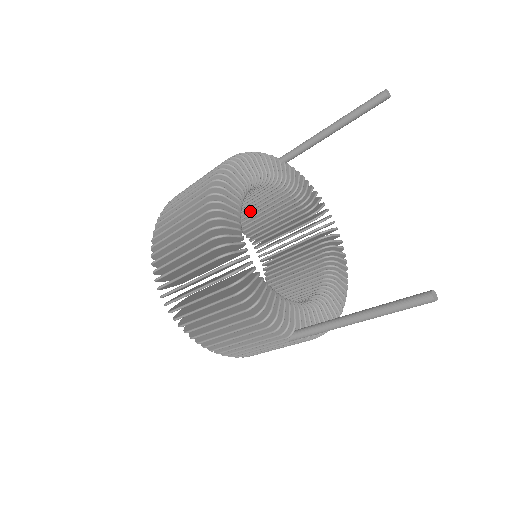
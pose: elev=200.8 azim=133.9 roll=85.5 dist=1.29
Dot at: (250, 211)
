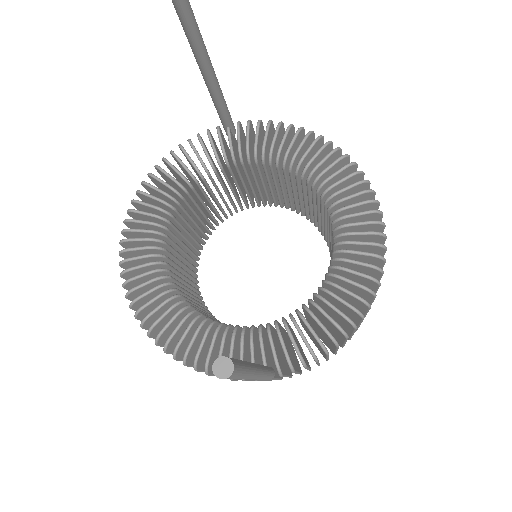
Dot at: occluded
